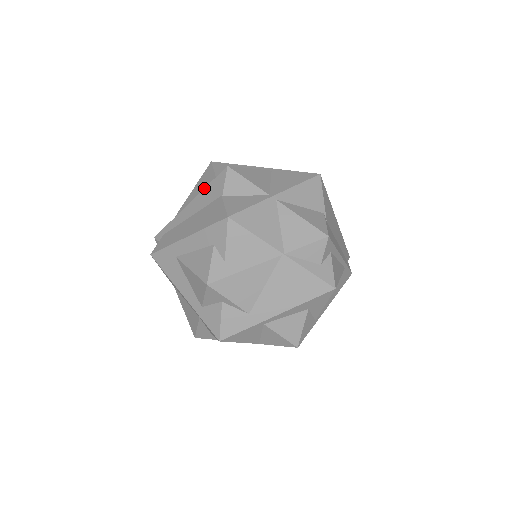
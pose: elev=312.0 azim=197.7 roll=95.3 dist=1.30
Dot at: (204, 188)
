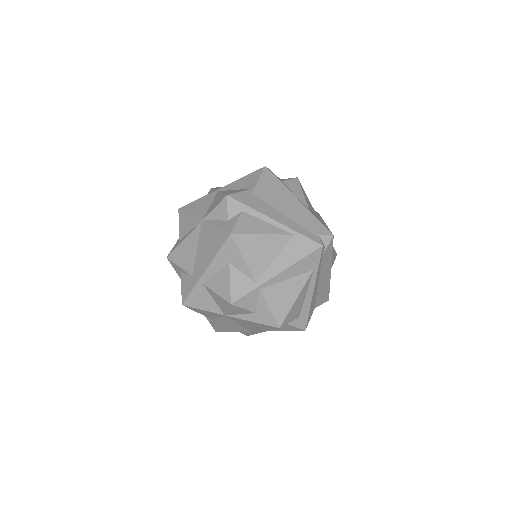
Dot at: occluded
